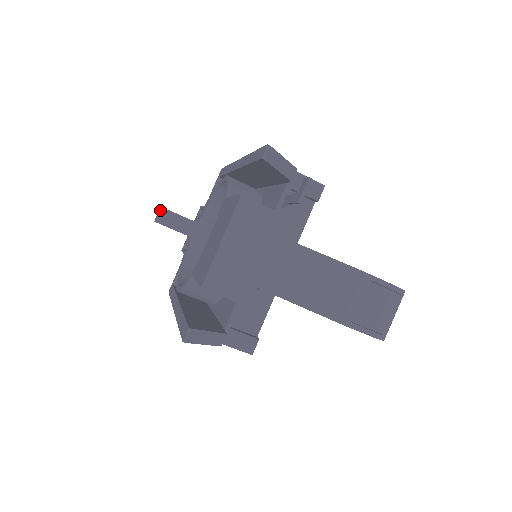
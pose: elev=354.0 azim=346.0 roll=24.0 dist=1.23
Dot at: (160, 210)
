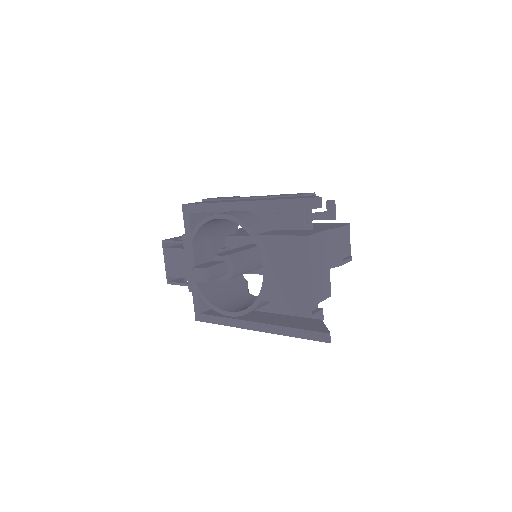
Dot at: (202, 271)
